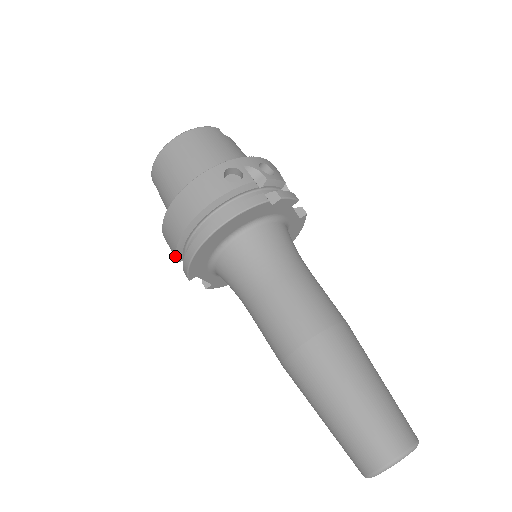
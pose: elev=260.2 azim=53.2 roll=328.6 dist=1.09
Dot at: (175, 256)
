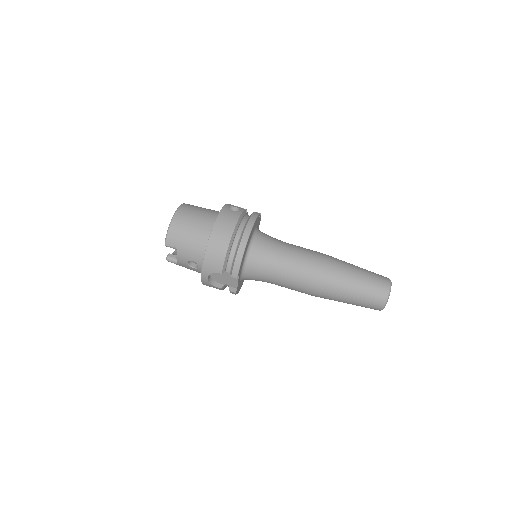
Dot at: (221, 269)
